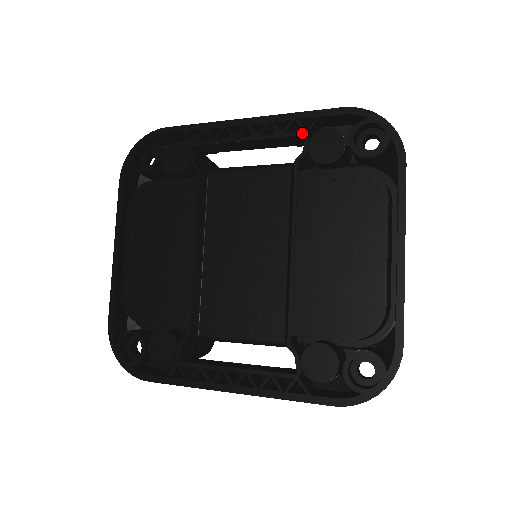
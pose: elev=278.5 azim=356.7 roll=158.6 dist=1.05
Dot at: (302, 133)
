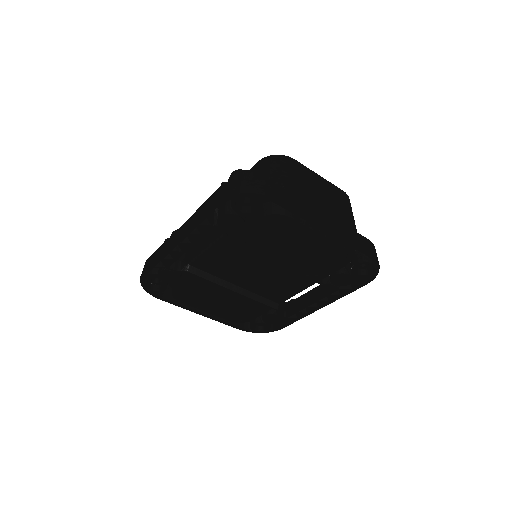
Dot at: (211, 228)
